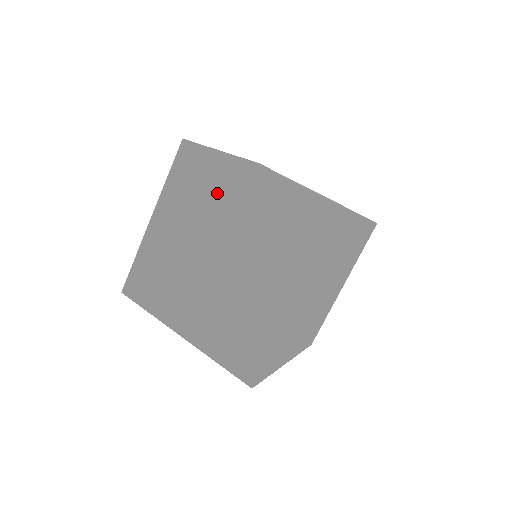
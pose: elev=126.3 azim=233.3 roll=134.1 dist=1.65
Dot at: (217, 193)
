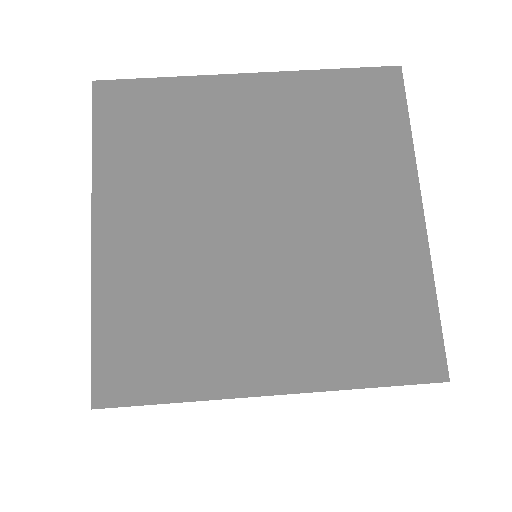
Dot at: (201, 125)
